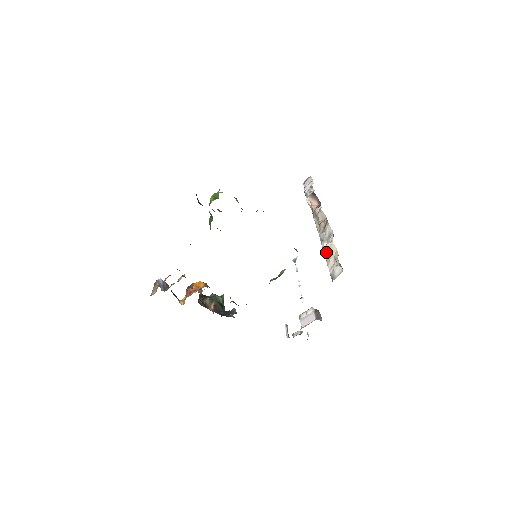
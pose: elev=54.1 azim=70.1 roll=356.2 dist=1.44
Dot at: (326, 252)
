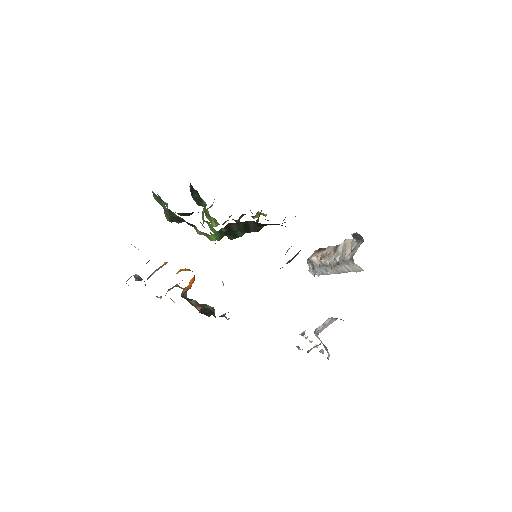
Dot at: (340, 254)
